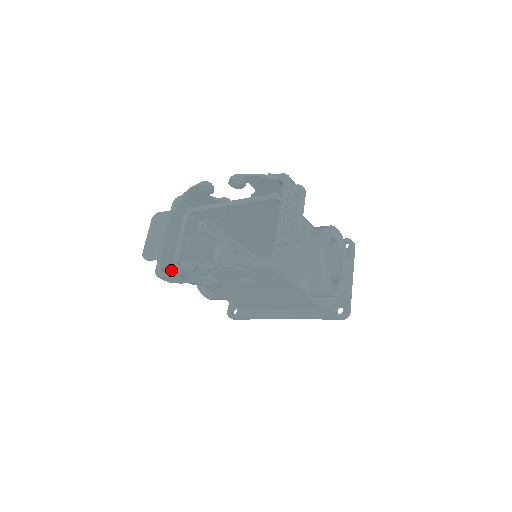
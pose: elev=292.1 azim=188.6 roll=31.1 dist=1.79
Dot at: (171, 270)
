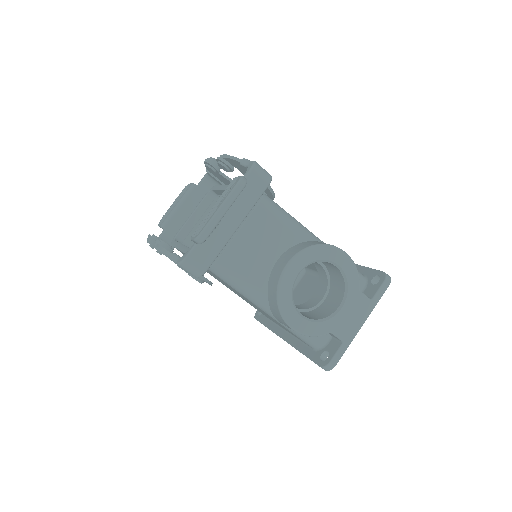
Dot at: occluded
